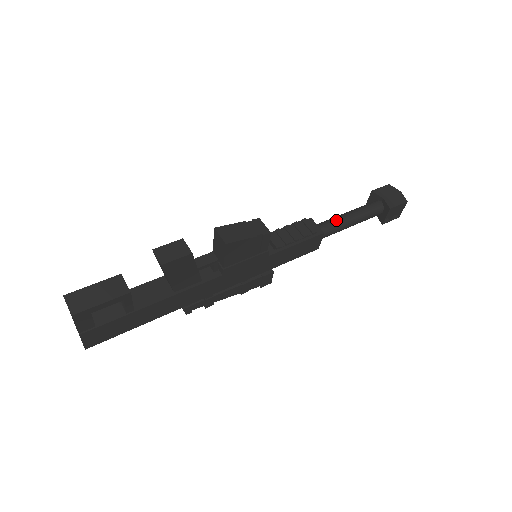
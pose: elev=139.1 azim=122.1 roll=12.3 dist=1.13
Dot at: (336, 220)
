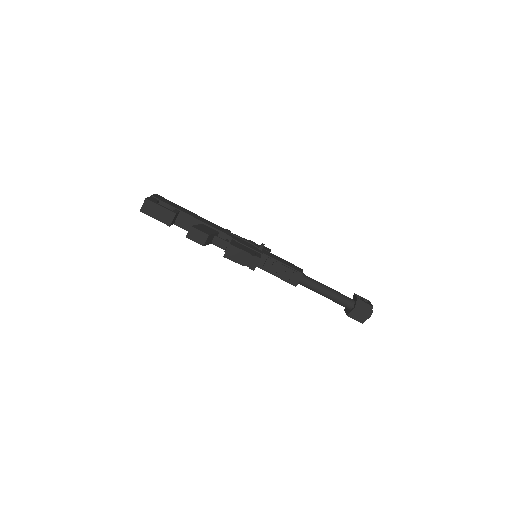
Dot at: (315, 287)
